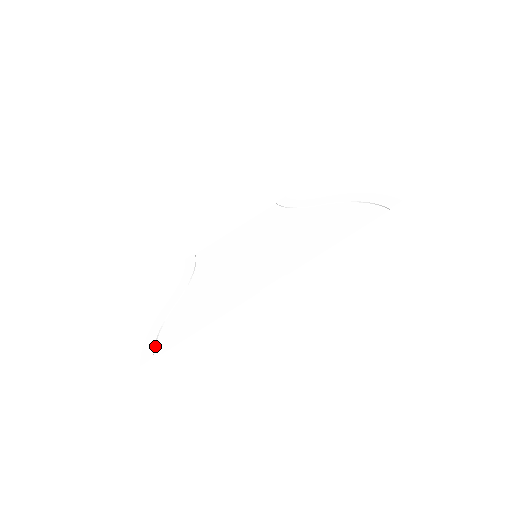
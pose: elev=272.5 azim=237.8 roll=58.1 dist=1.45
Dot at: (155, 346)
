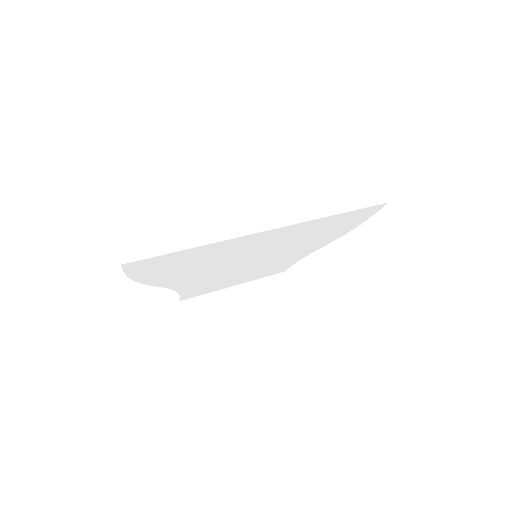
Dot at: (140, 266)
